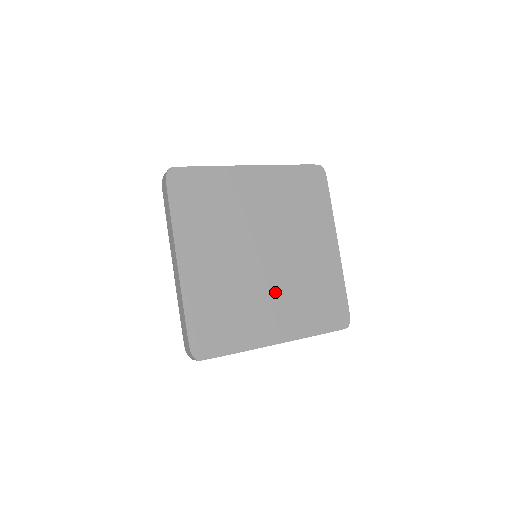
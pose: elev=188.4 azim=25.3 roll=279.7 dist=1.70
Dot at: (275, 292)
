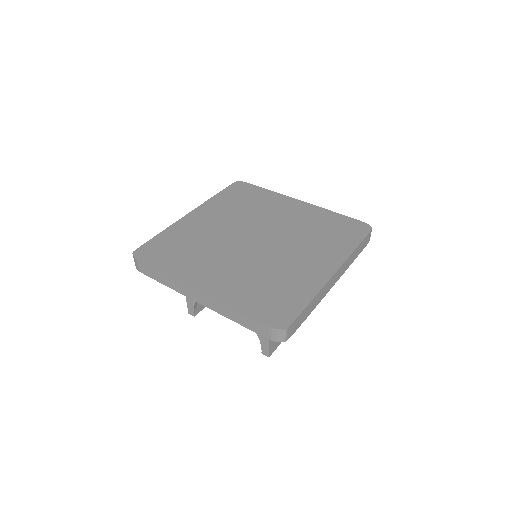
Dot at: (291, 251)
